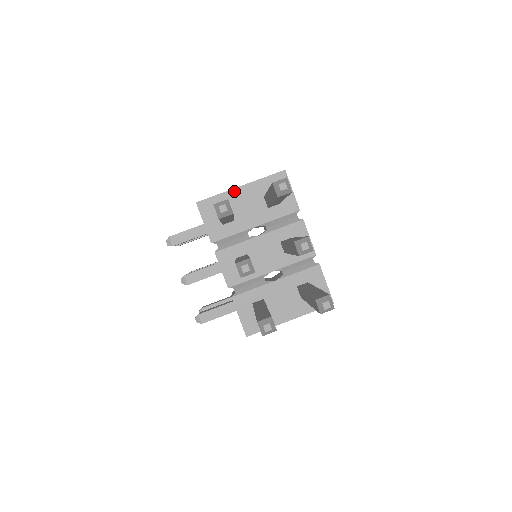
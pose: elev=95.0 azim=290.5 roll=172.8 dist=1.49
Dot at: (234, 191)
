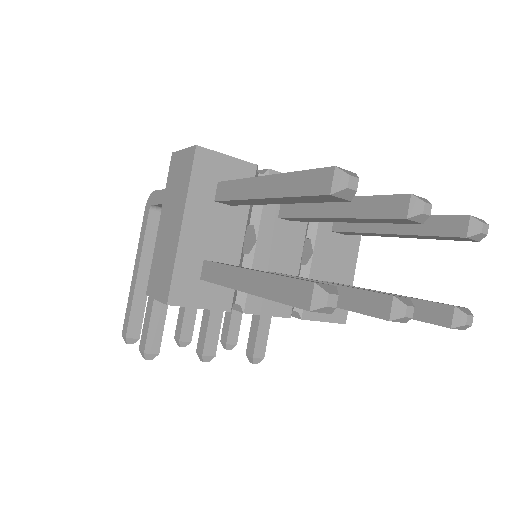
Dot at: (183, 239)
